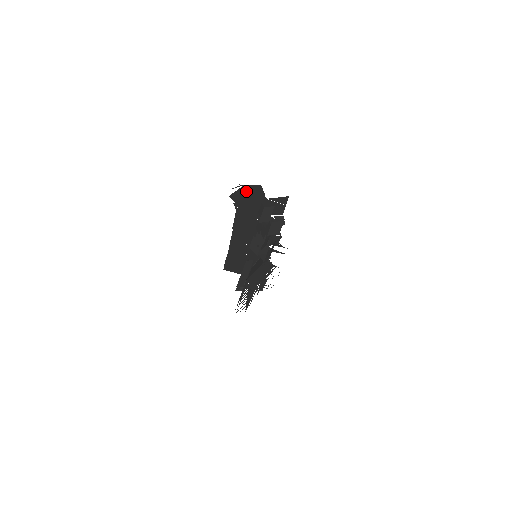
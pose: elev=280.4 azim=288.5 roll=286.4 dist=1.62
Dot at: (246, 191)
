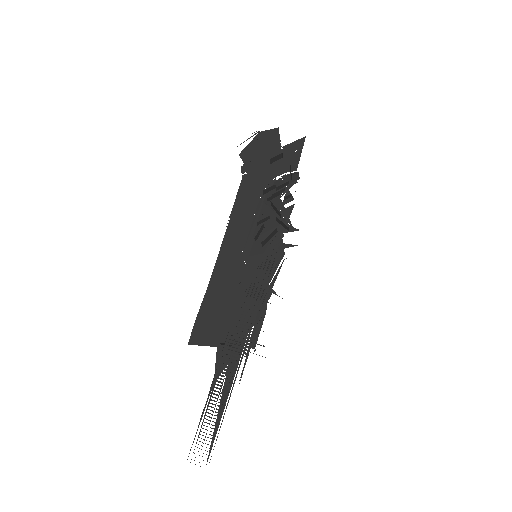
Dot at: (260, 141)
